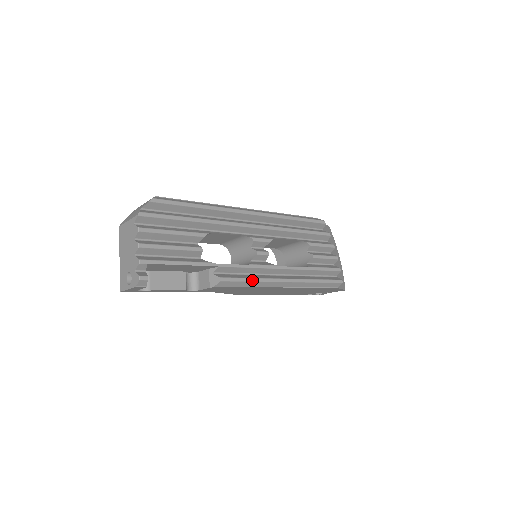
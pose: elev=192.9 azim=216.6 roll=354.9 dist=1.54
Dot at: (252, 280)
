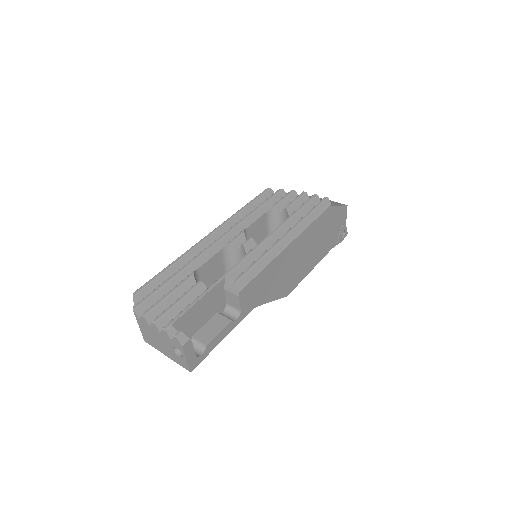
Dot at: (259, 260)
